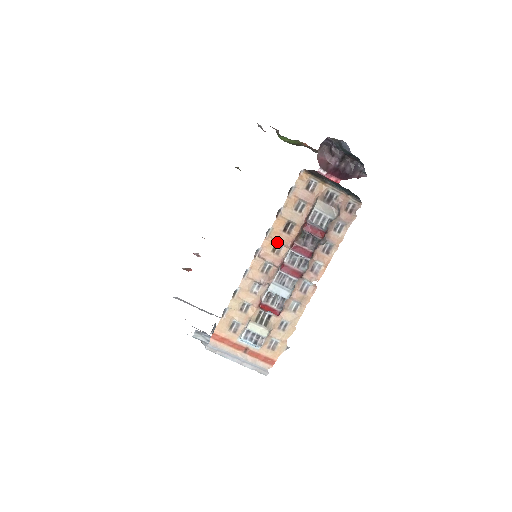
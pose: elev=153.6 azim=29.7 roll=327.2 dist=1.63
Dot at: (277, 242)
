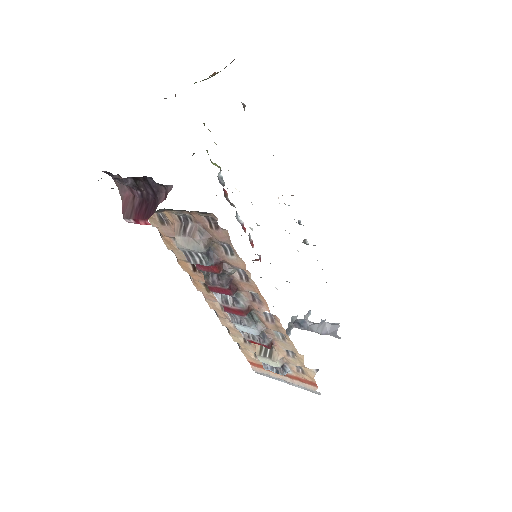
Dot at: (203, 282)
